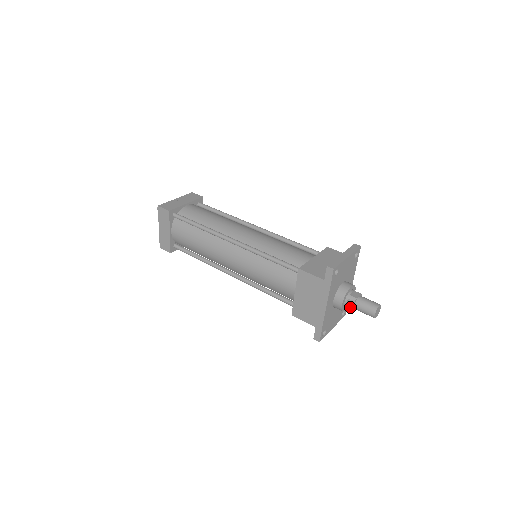
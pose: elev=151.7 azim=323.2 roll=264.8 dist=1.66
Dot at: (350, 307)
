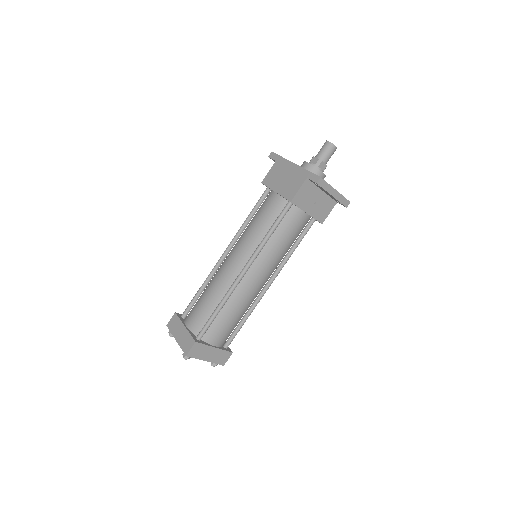
Dot at: (316, 161)
